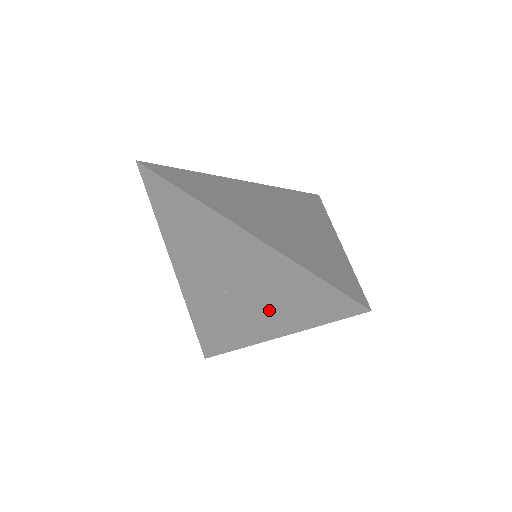
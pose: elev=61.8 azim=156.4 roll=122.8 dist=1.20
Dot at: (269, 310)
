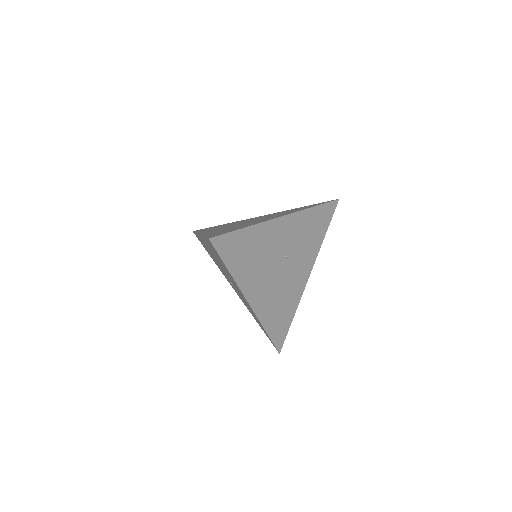
Dot at: (232, 280)
